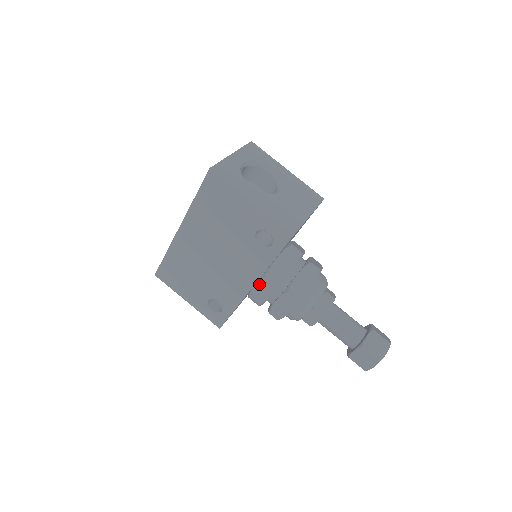
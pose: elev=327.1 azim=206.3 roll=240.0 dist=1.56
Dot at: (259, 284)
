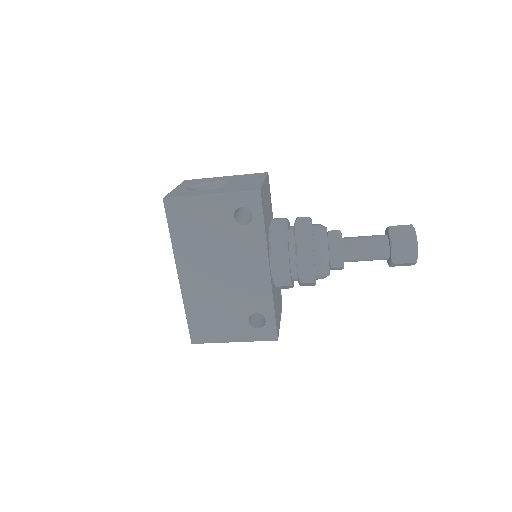
Dot at: (272, 263)
